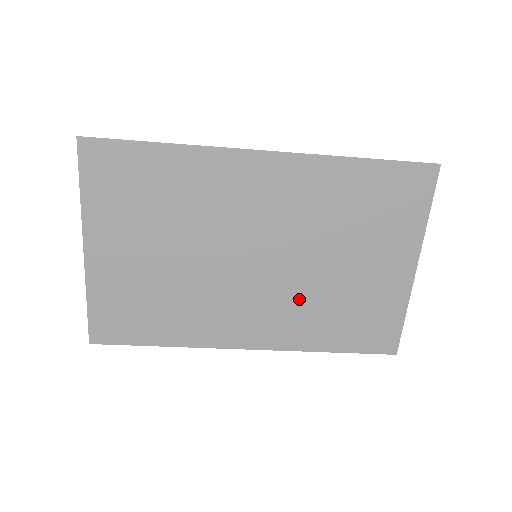
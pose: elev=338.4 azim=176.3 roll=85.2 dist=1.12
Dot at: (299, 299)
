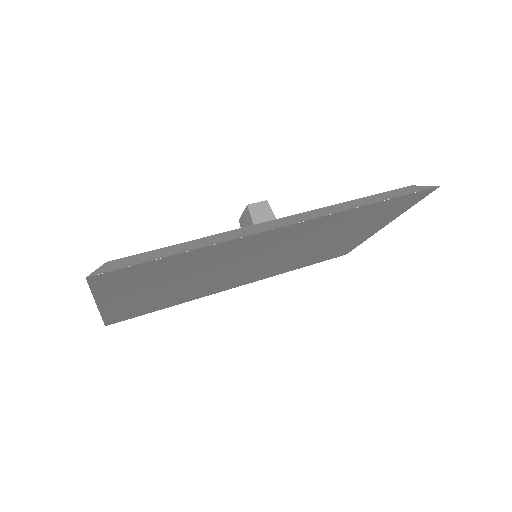
Dot at: (286, 262)
